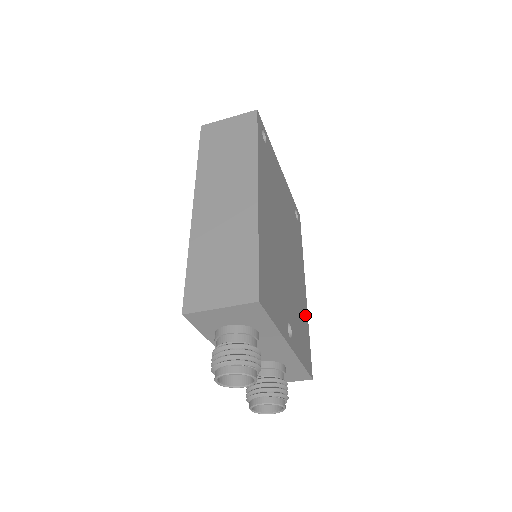
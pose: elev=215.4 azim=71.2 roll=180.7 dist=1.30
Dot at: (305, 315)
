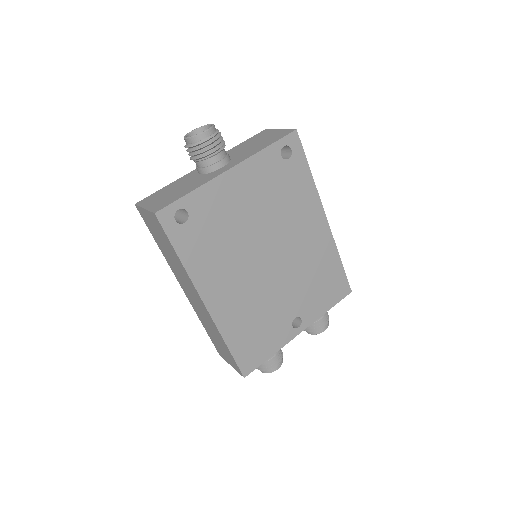
Dot at: (329, 254)
